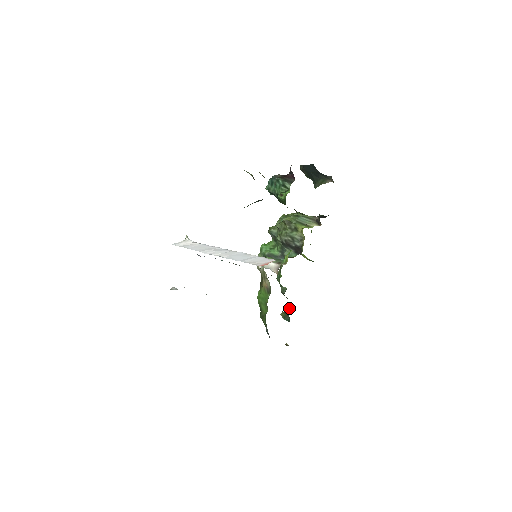
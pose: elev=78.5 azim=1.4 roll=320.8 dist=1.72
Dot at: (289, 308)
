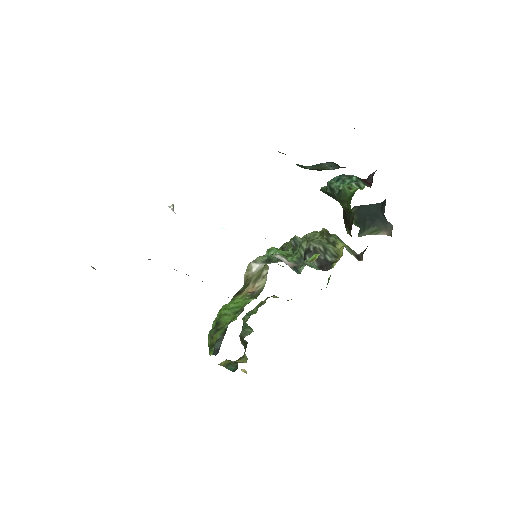
Dot at: (241, 357)
